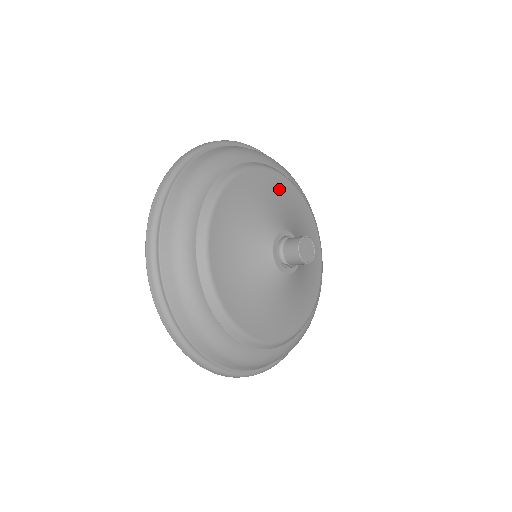
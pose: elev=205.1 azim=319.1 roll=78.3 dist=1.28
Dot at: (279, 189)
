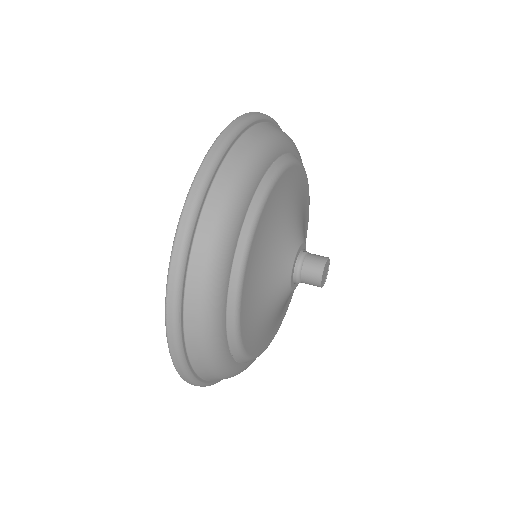
Dot at: (296, 185)
